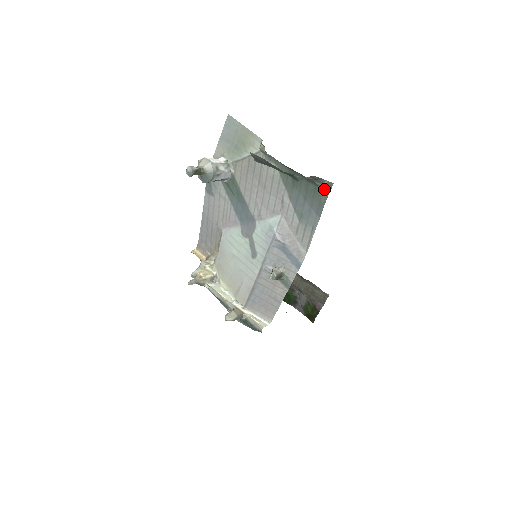
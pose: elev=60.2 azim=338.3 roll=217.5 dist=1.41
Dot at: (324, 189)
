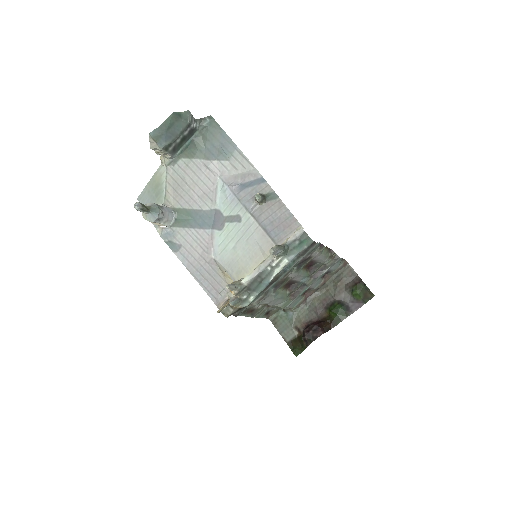
Dot at: (211, 123)
